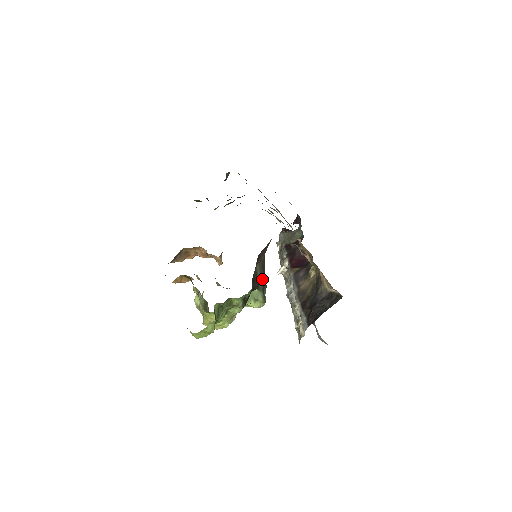
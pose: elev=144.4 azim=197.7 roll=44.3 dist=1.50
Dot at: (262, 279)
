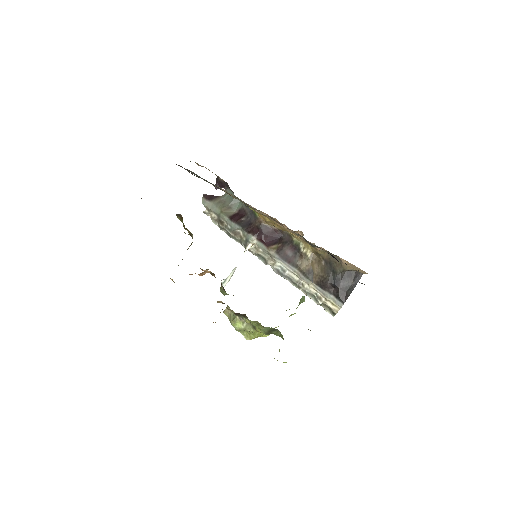
Dot at: occluded
